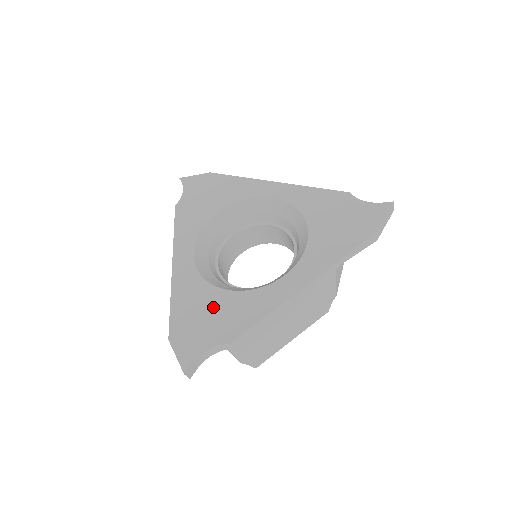
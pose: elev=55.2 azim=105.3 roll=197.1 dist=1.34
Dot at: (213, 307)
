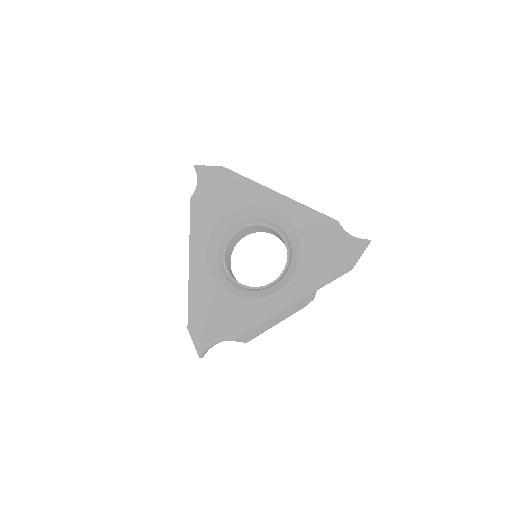
Dot at: (221, 308)
